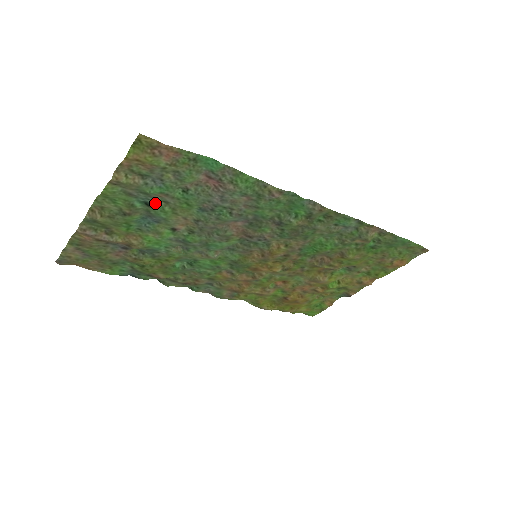
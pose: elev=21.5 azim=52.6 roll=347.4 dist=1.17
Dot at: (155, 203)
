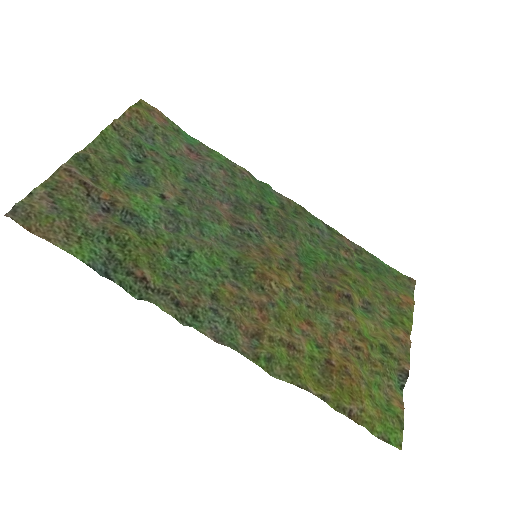
Dot at: (146, 161)
